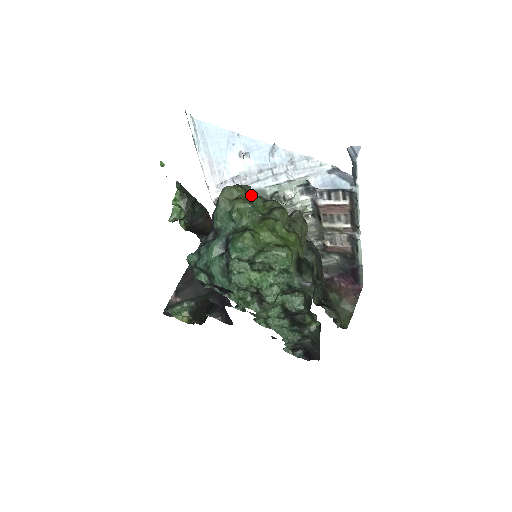
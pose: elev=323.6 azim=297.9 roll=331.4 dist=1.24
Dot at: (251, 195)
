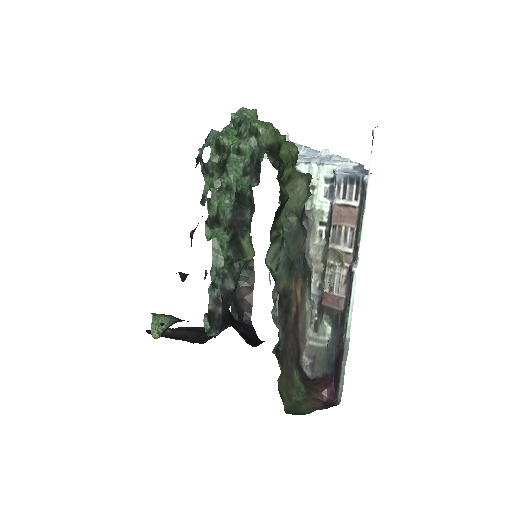
Dot at: occluded
